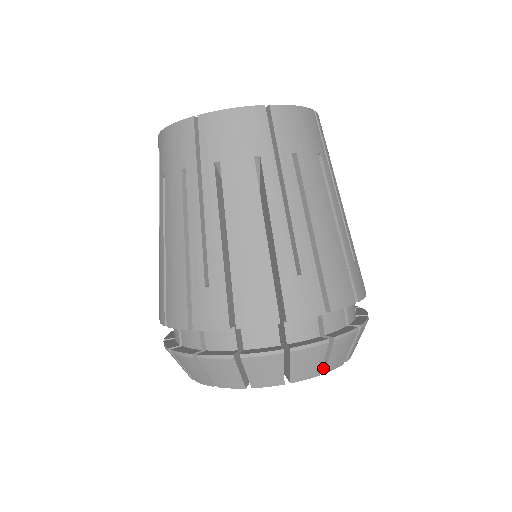
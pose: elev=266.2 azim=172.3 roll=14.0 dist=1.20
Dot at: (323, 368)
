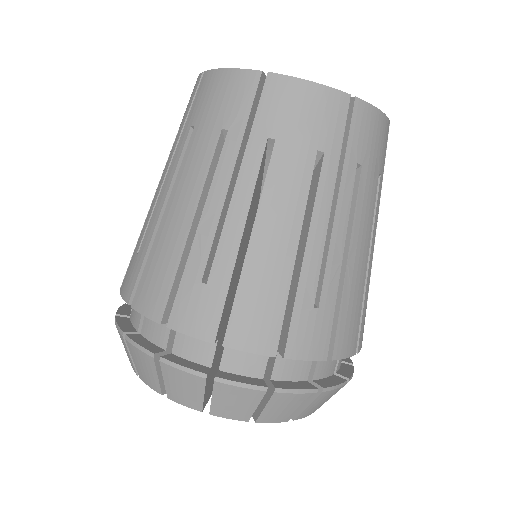
Dot at: (211, 407)
